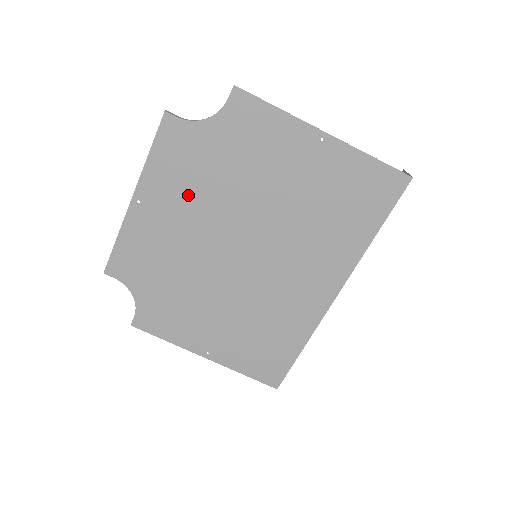
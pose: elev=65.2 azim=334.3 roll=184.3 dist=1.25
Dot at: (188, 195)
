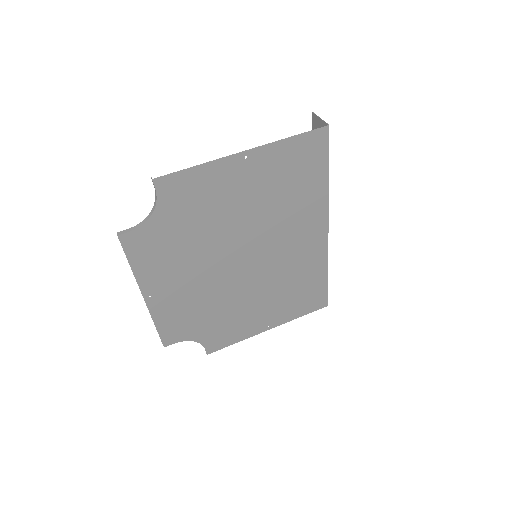
Dot at: (180, 265)
